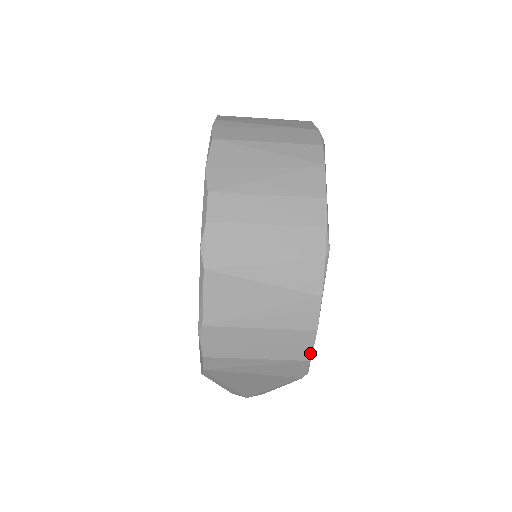
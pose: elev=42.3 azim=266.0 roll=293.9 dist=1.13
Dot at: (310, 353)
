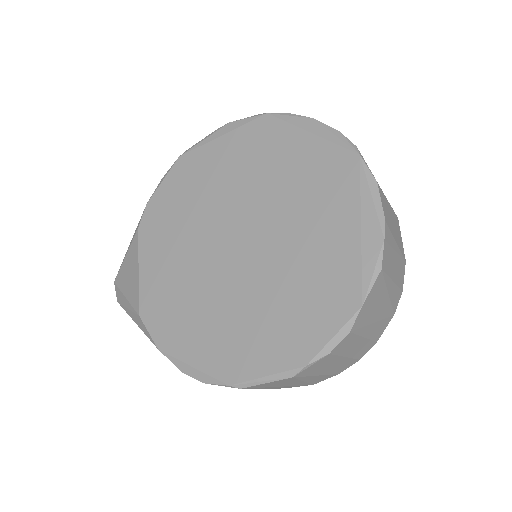
Dot at: occluded
